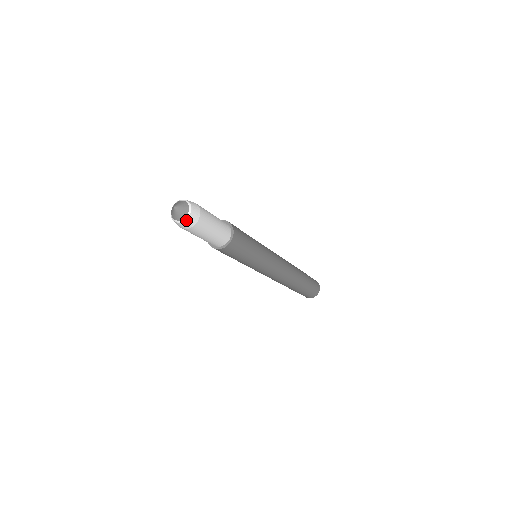
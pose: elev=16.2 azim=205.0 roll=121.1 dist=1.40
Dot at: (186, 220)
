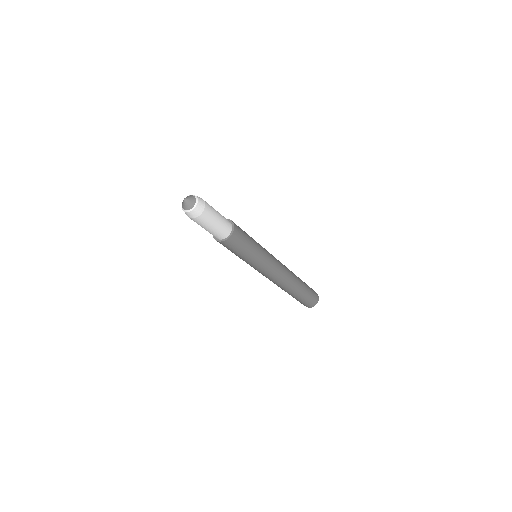
Dot at: (196, 206)
